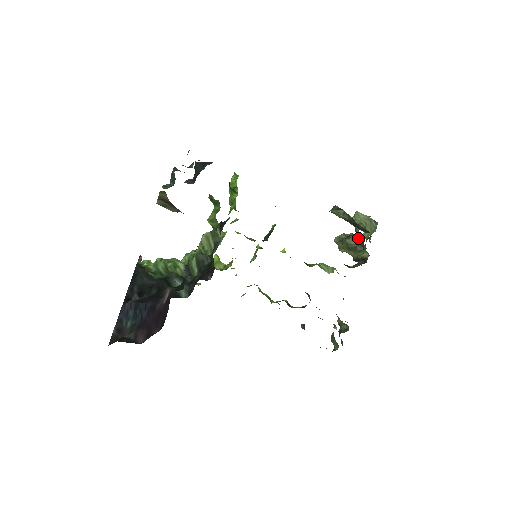
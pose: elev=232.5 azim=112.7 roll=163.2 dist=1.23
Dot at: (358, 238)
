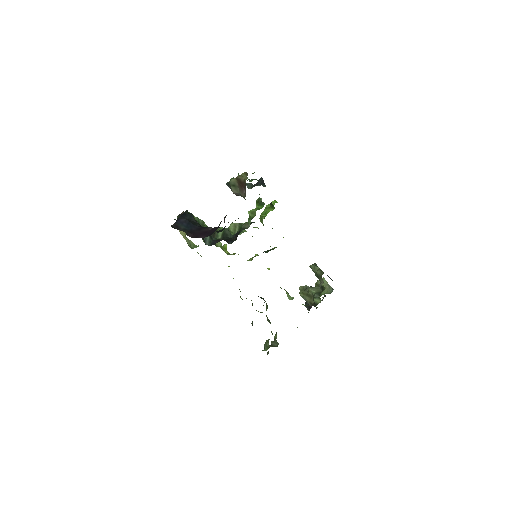
Dot at: (318, 290)
